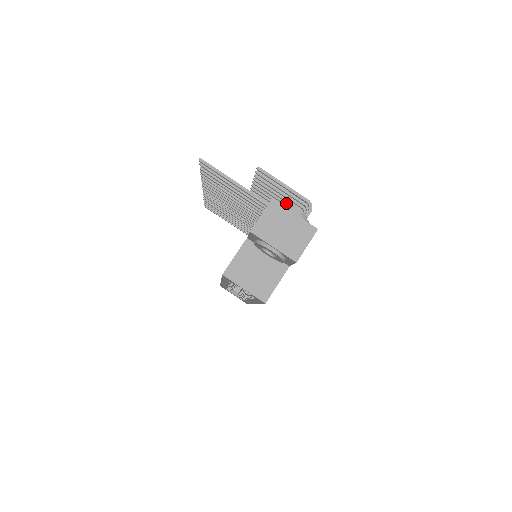
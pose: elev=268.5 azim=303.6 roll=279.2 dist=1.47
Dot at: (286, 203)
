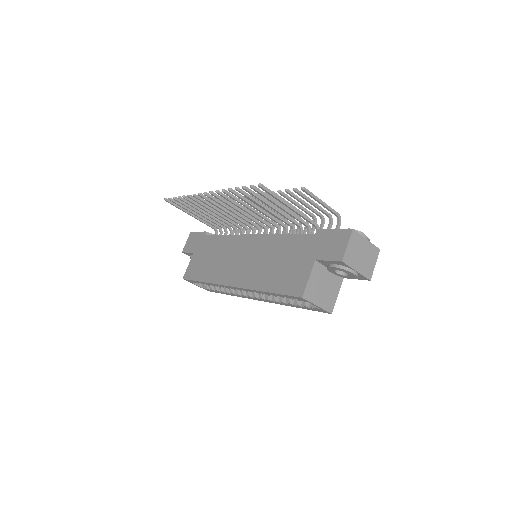
Dot at: occluded
